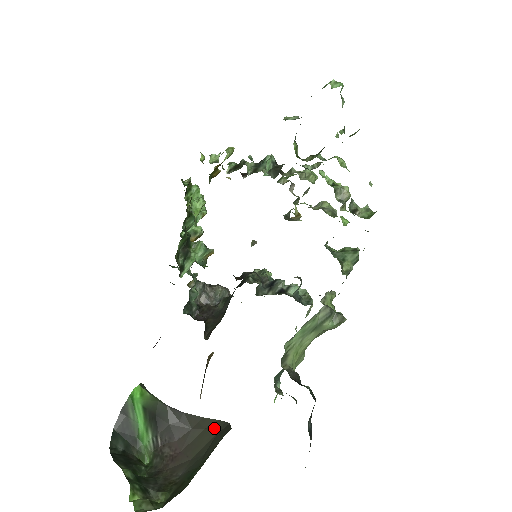
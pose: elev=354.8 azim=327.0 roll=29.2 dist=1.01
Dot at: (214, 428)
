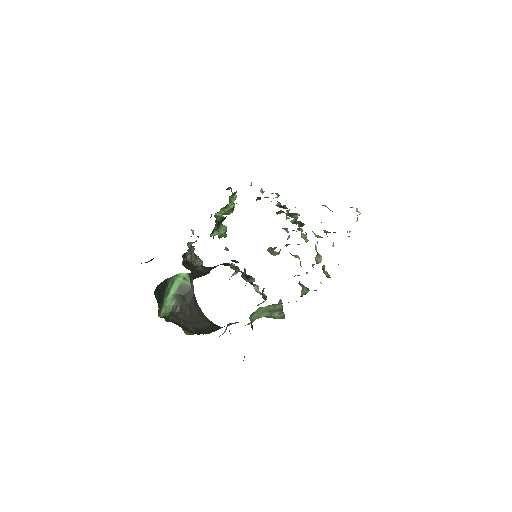
Dot at: (209, 322)
